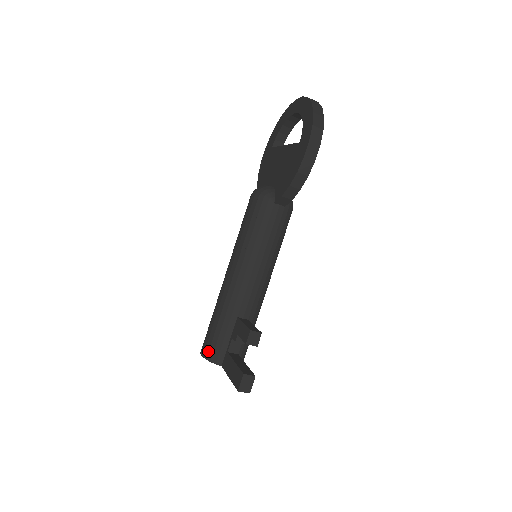
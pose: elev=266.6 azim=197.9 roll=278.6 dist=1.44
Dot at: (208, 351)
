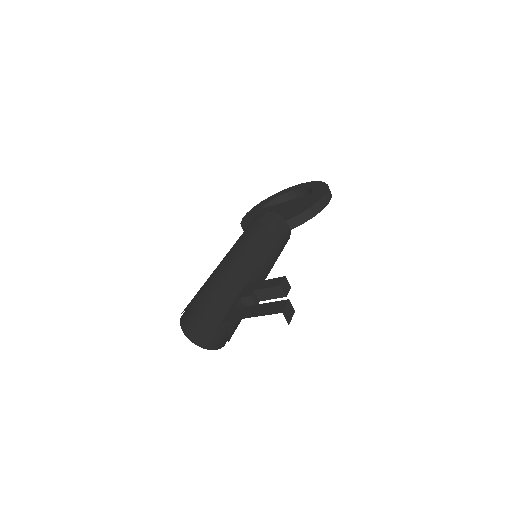
Dot at: (207, 303)
